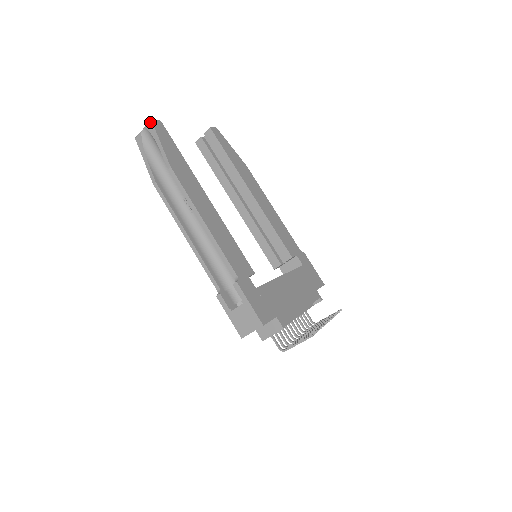
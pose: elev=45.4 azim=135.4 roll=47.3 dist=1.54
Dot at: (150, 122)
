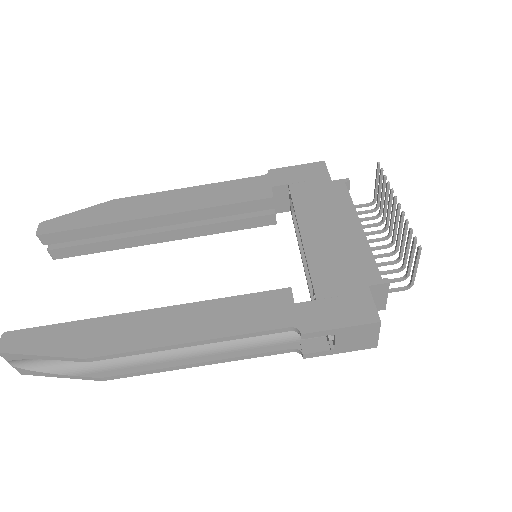
Dot at: (0, 355)
